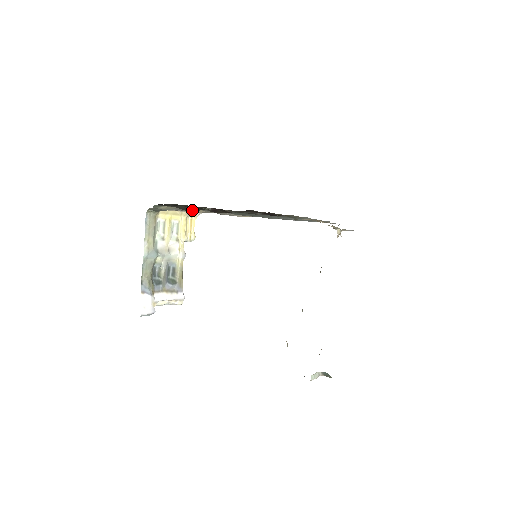
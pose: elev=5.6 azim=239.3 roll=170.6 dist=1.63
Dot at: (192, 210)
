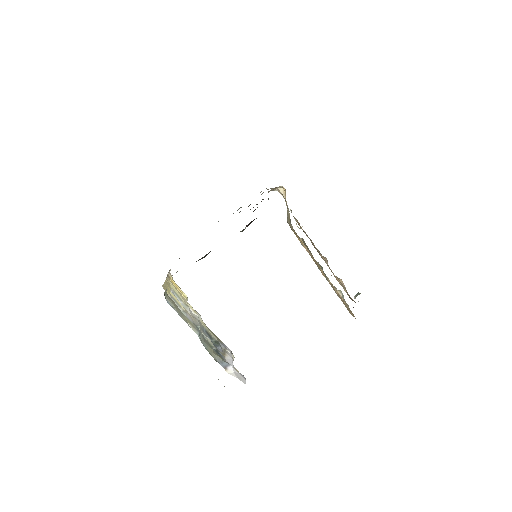
Dot at: occluded
